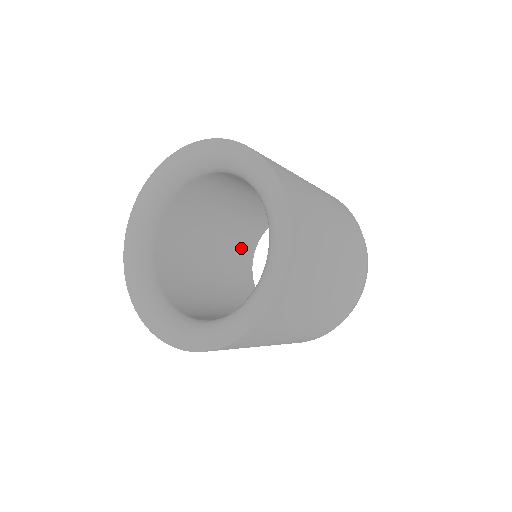
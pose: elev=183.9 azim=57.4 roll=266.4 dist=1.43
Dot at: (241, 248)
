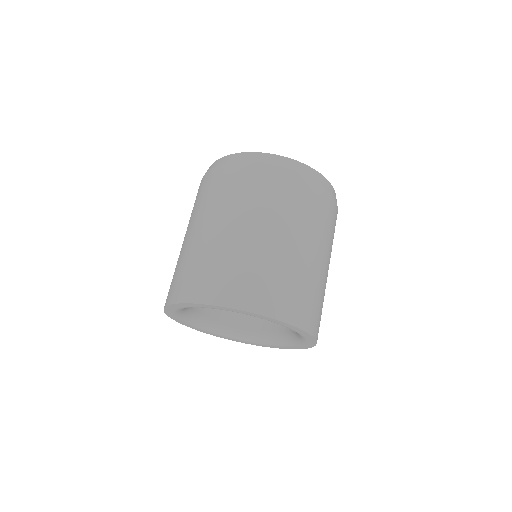
Dot at: occluded
